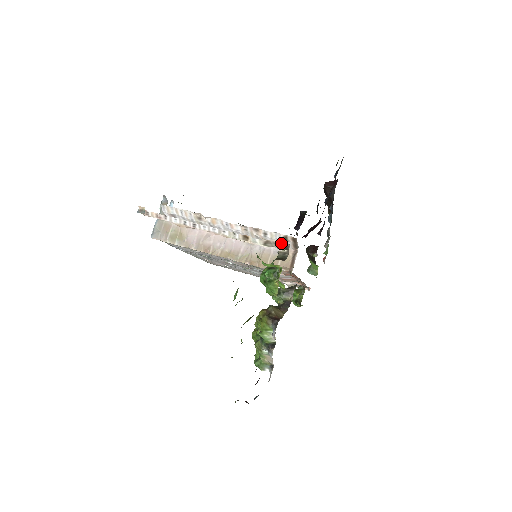
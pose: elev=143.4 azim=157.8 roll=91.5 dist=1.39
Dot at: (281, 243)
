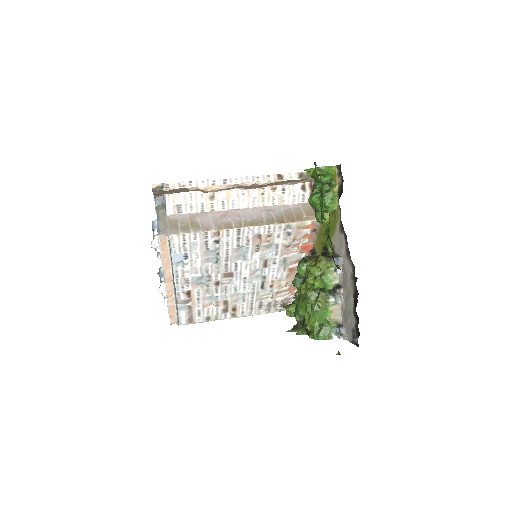
Dot at: occluded
